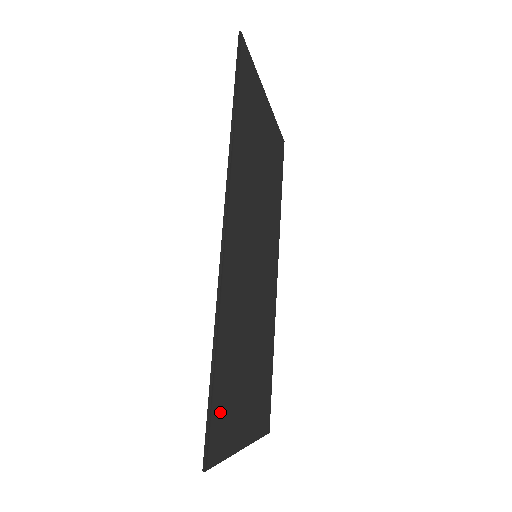
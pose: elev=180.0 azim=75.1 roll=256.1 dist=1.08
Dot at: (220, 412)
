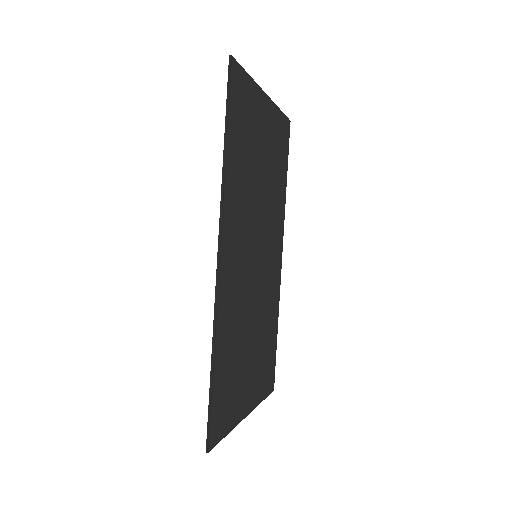
Dot at: (220, 404)
